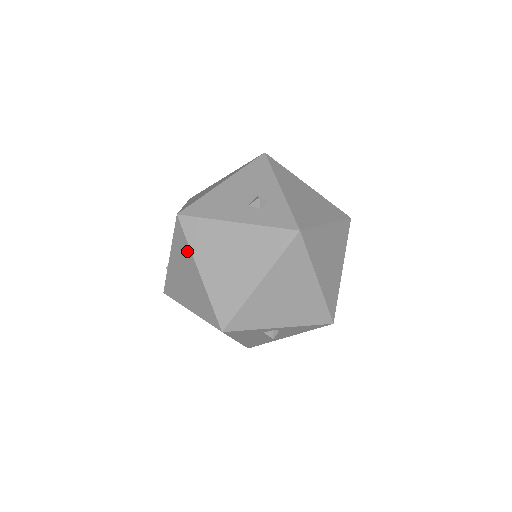
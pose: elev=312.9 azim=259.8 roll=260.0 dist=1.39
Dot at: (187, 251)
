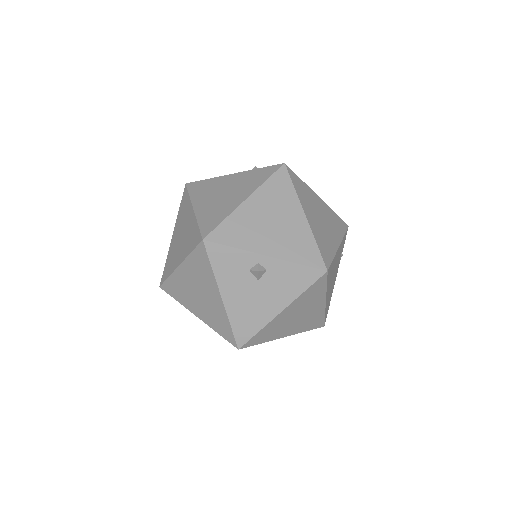
Dot at: (187, 204)
